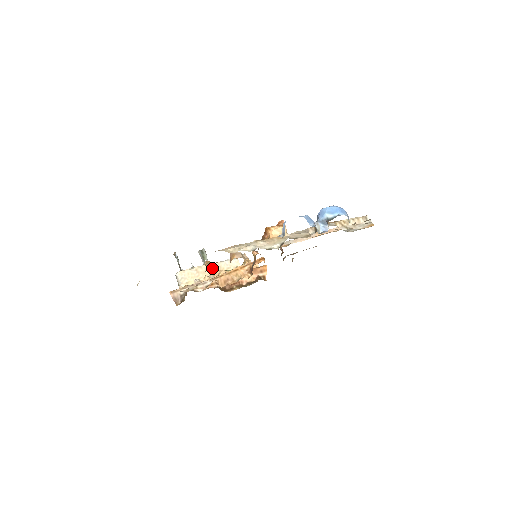
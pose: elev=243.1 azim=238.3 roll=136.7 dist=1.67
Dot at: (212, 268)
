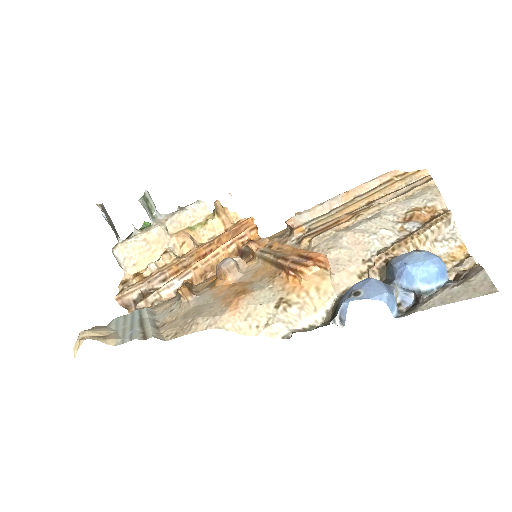
Dot at: (168, 228)
